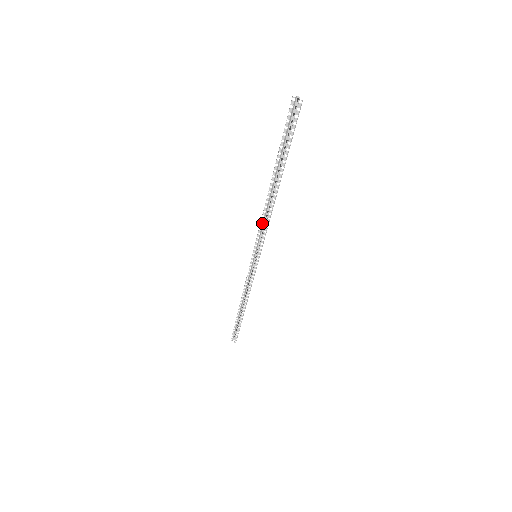
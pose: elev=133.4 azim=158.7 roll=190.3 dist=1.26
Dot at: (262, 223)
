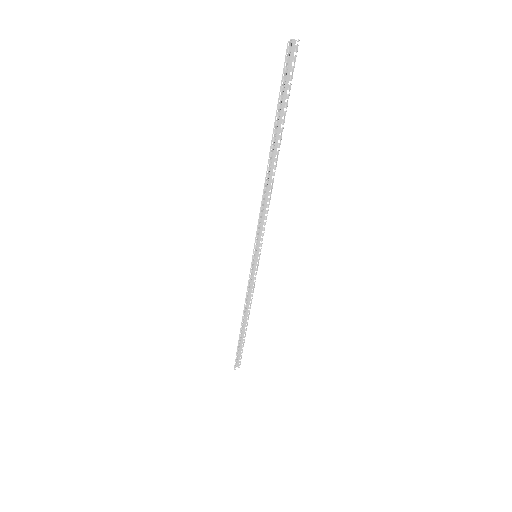
Dot at: (262, 214)
